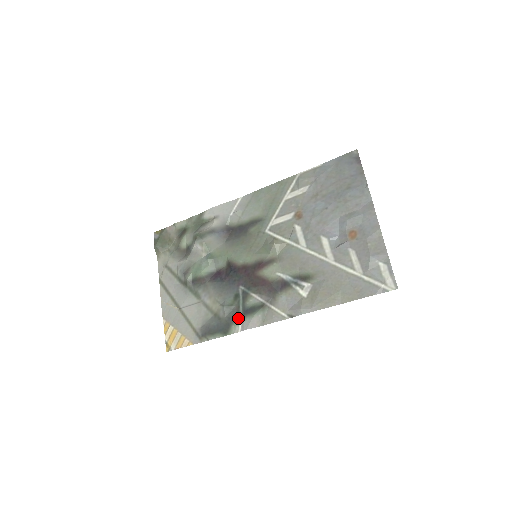
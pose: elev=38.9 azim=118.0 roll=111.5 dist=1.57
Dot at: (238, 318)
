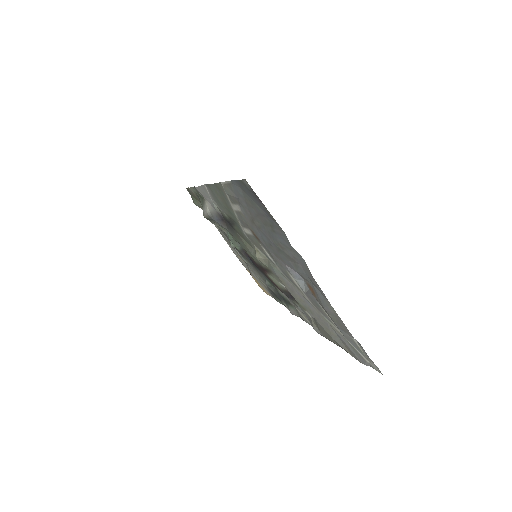
Dot at: (282, 299)
